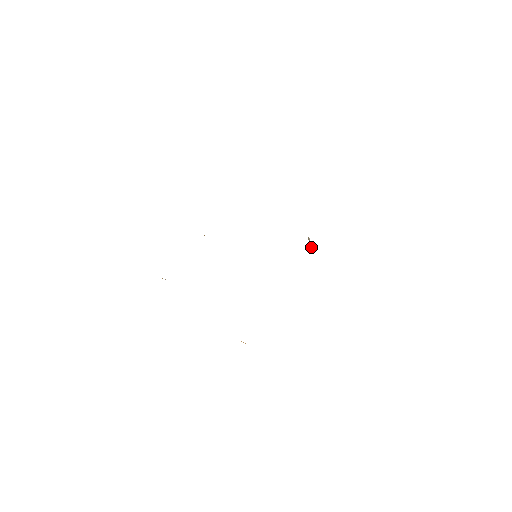
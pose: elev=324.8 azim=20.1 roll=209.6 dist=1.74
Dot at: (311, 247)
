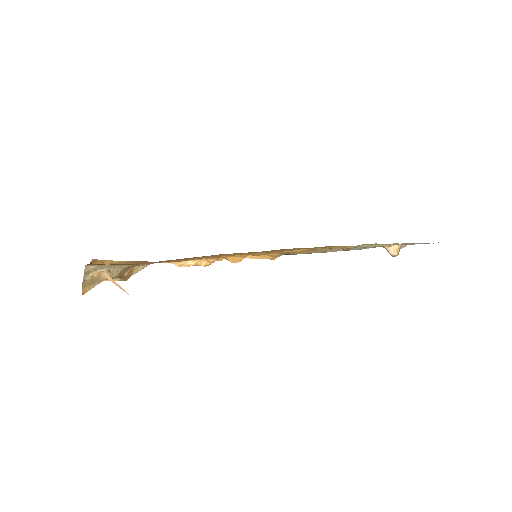
Dot at: occluded
